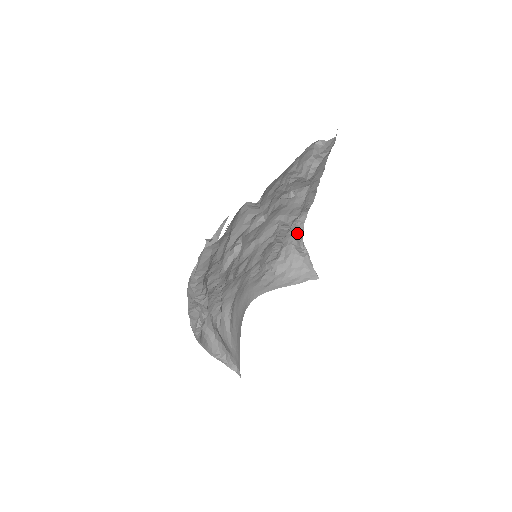
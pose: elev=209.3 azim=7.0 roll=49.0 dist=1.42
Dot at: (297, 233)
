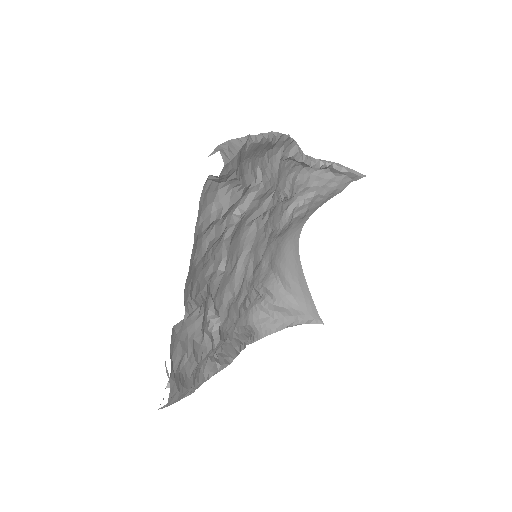
Dot at: (299, 162)
